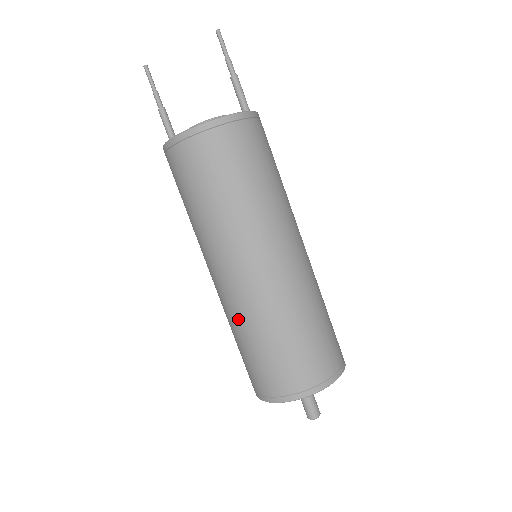
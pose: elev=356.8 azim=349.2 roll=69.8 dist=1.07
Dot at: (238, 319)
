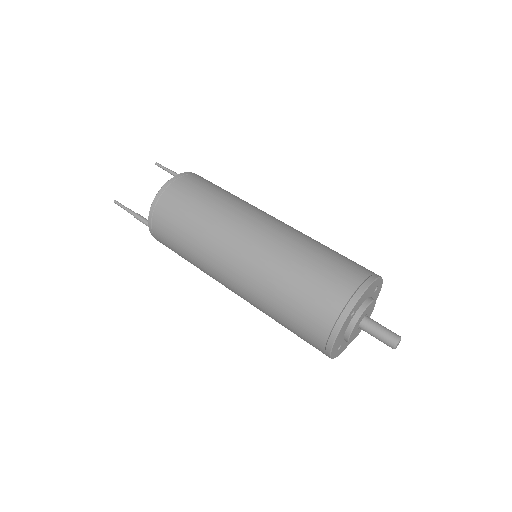
Dot at: (270, 274)
